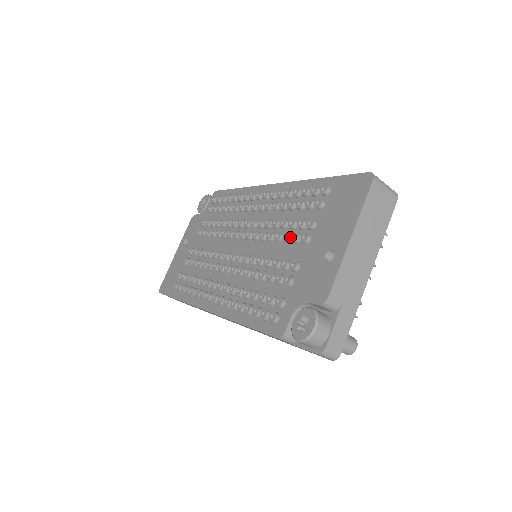
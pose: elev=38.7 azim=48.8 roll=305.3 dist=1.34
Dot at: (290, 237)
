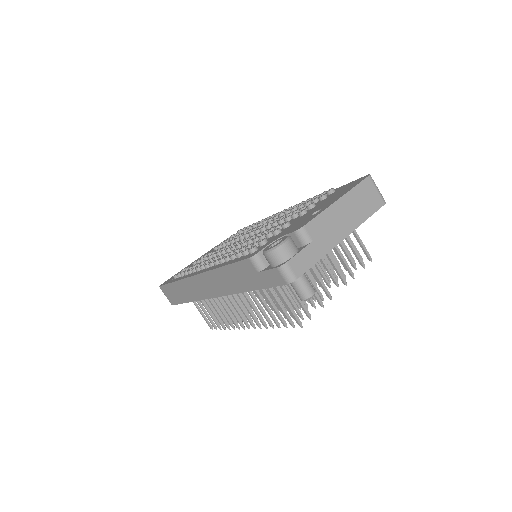
Dot at: (290, 217)
